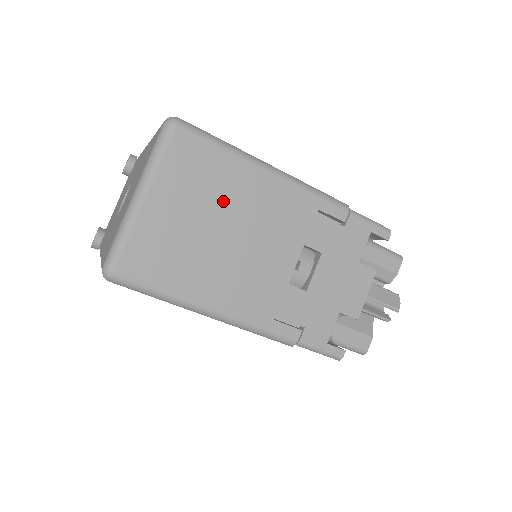
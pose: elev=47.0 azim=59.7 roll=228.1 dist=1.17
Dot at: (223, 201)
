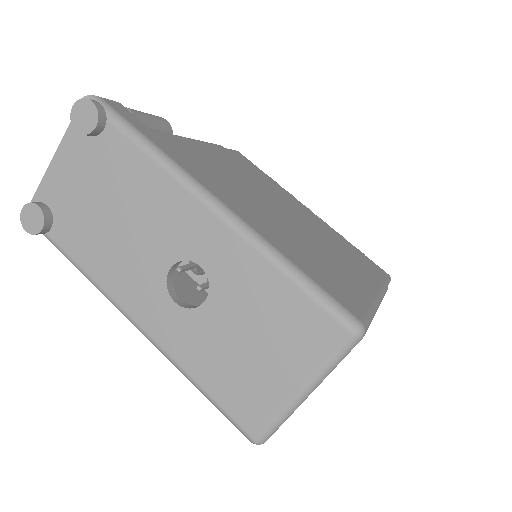
Dot at: occluded
